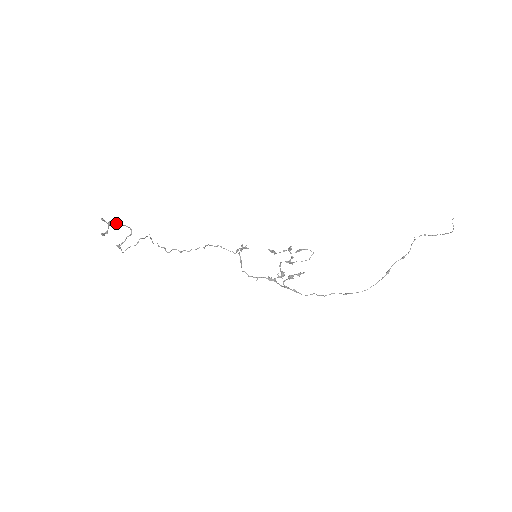
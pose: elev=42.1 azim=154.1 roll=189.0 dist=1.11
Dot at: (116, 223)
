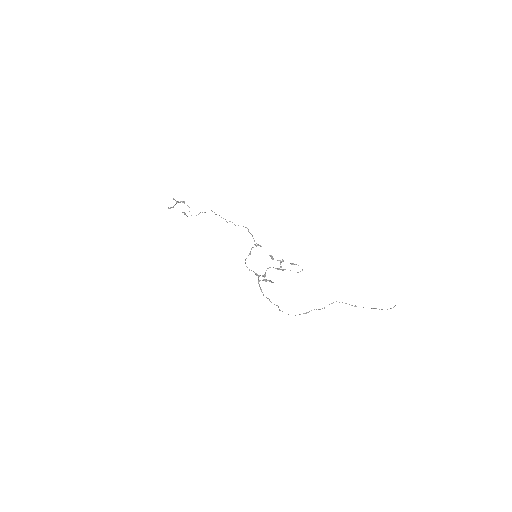
Dot at: (184, 201)
